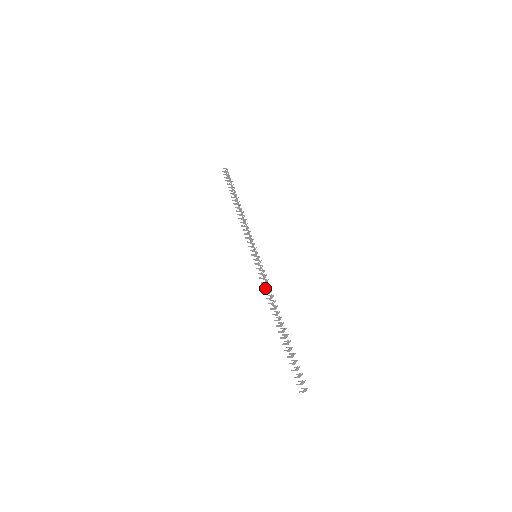
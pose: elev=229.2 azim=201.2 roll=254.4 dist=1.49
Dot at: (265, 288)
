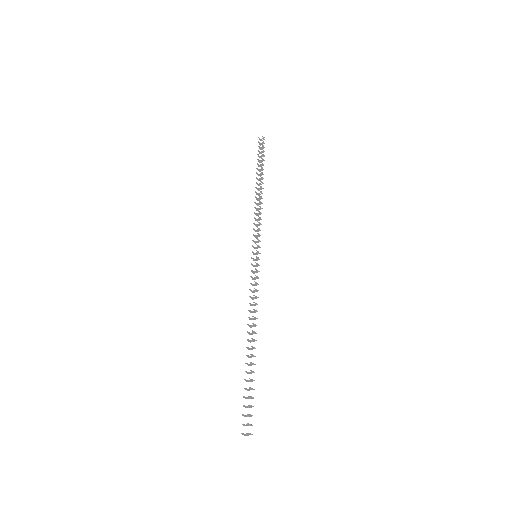
Dot at: (251, 297)
